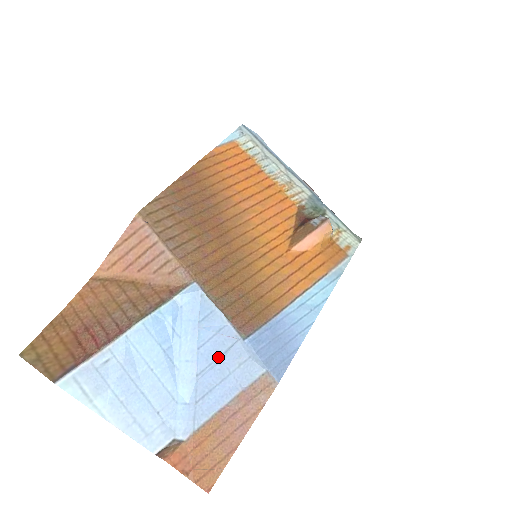
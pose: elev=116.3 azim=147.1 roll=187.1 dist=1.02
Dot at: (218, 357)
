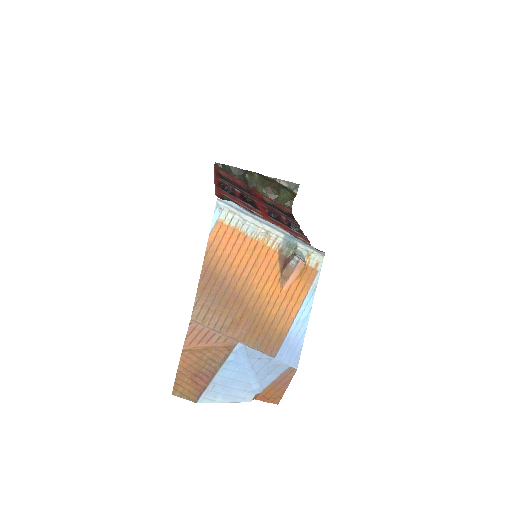
Dot at: (264, 366)
